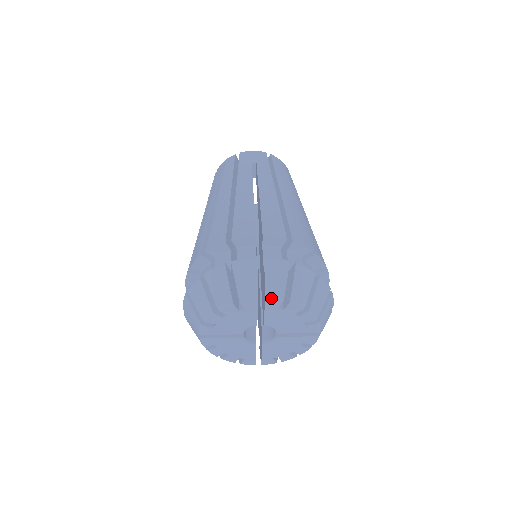
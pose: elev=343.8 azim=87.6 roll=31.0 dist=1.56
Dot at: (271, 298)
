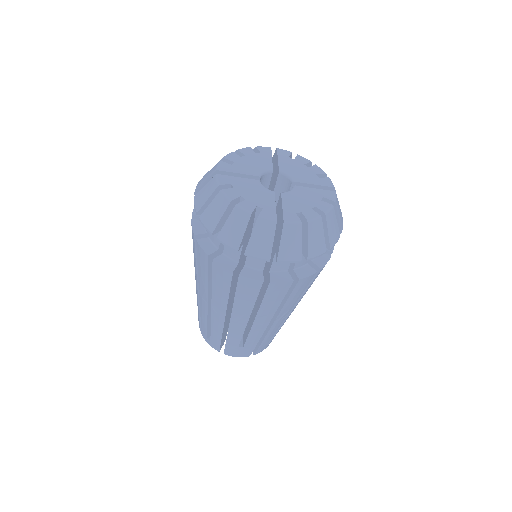
Dot at: (281, 149)
